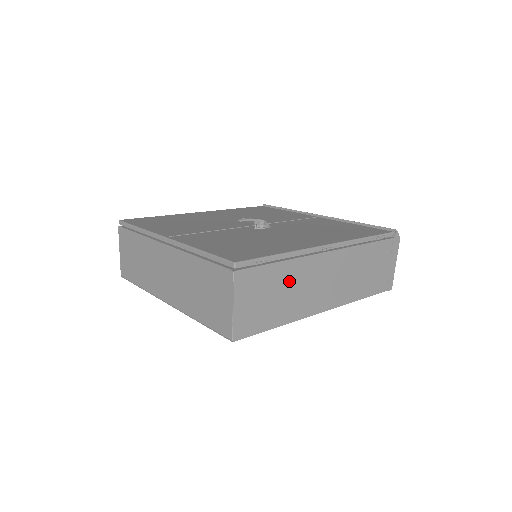
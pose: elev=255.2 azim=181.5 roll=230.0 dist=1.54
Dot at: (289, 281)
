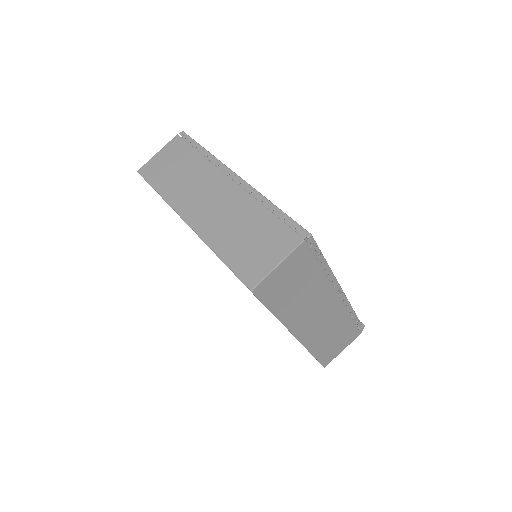
Dot at: (309, 288)
